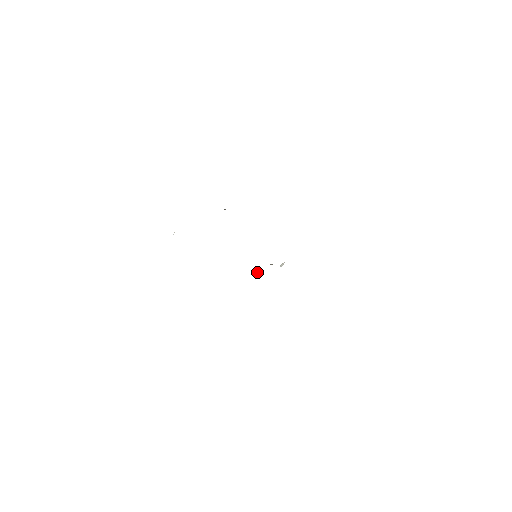
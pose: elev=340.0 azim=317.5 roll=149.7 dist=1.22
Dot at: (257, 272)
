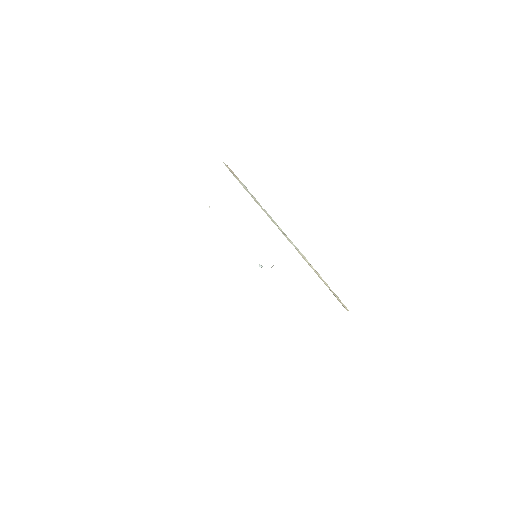
Dot at: occluded
